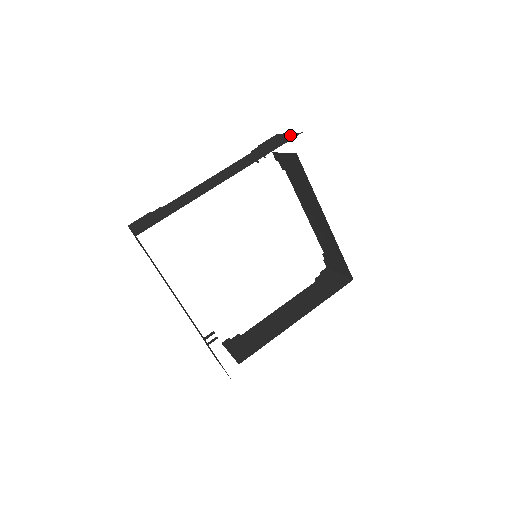
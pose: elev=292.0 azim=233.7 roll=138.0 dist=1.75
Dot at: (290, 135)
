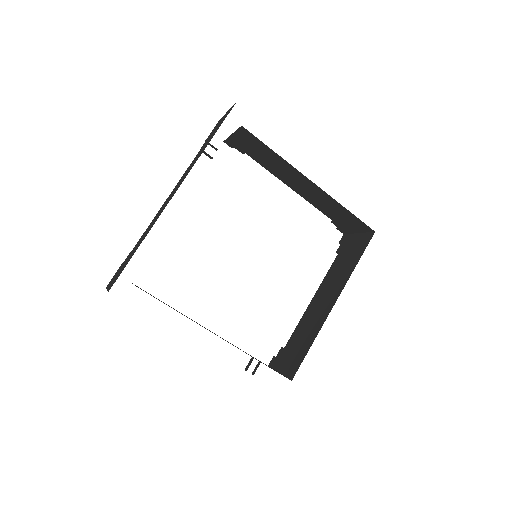
Dot at: occluded
